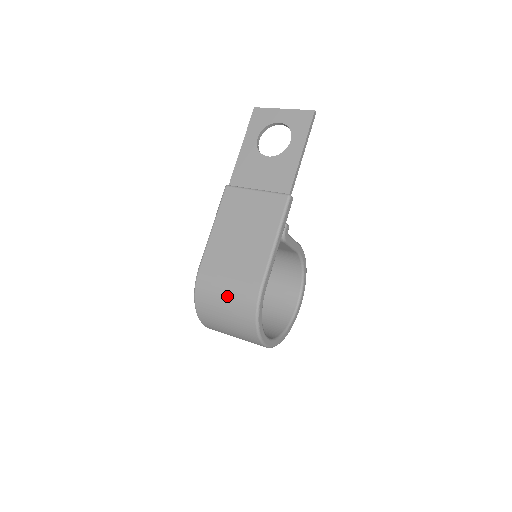
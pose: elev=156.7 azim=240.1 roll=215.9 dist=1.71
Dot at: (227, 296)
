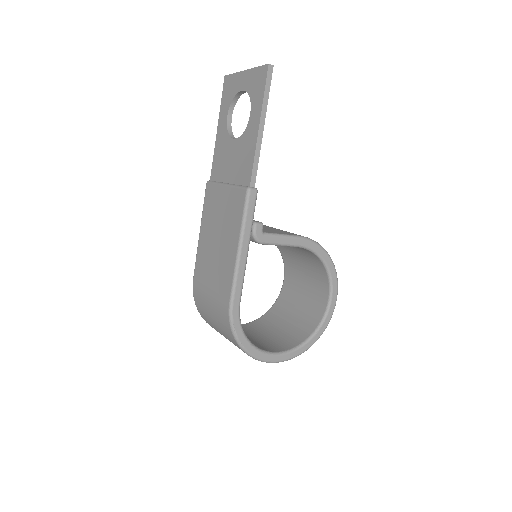
Dot at: (212, 312)
